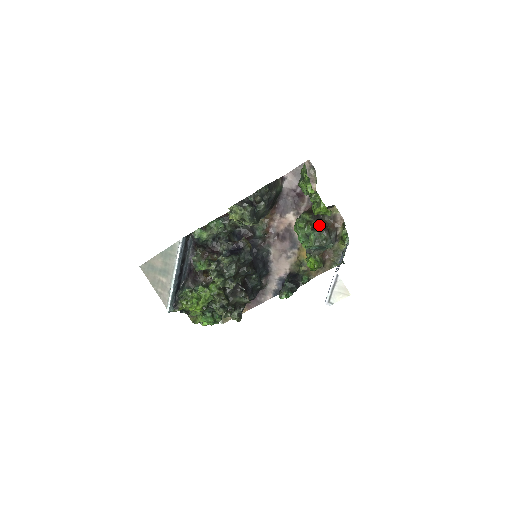
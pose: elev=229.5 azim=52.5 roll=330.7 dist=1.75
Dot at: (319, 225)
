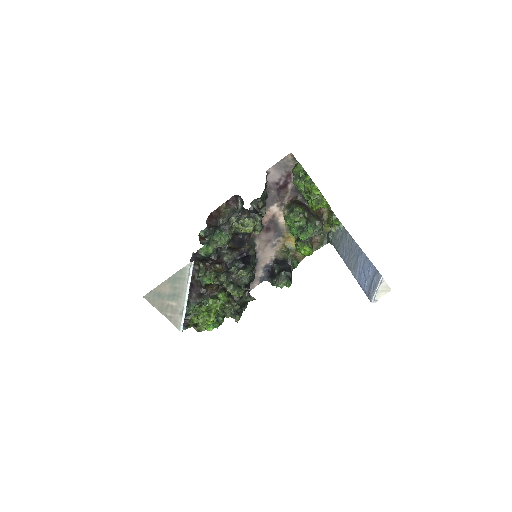
Dot at: (311, 216)
